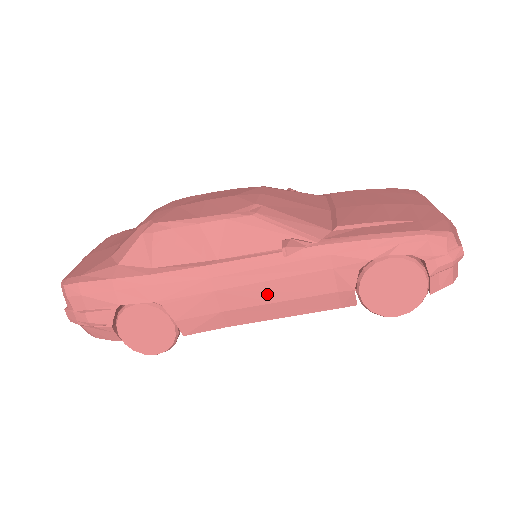
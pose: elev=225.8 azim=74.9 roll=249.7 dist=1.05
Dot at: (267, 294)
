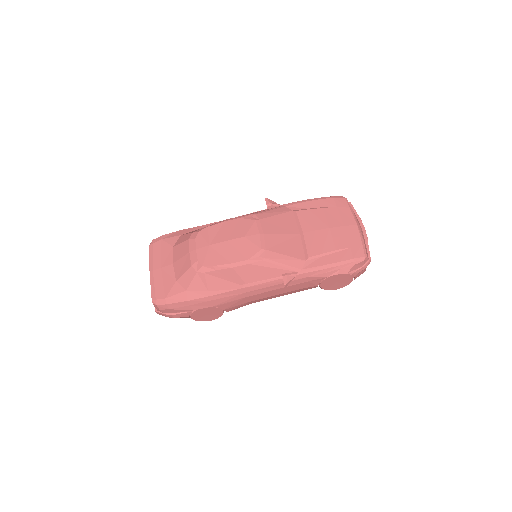
Dot at: (273, 293)
